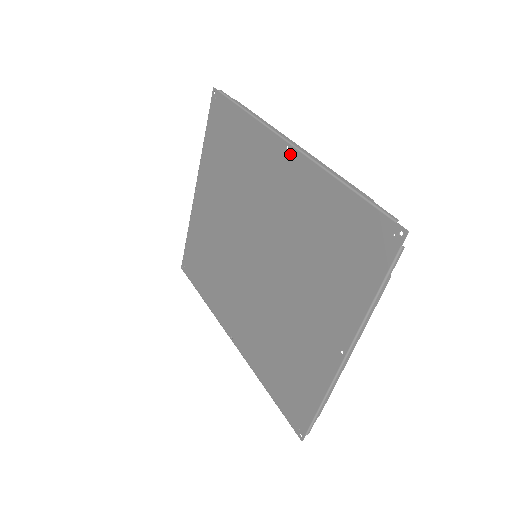
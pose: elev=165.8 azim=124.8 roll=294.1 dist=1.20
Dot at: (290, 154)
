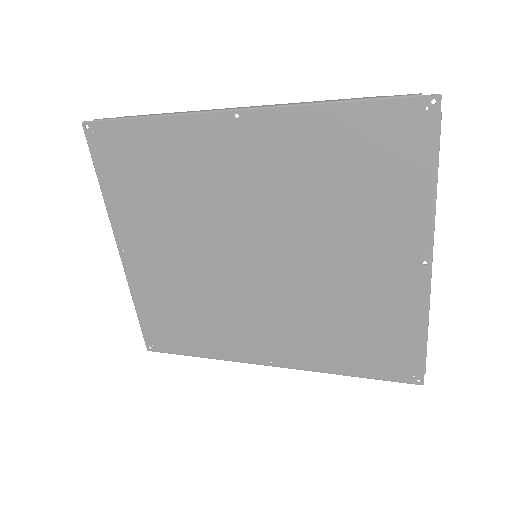
Dot at: (245, 120)
